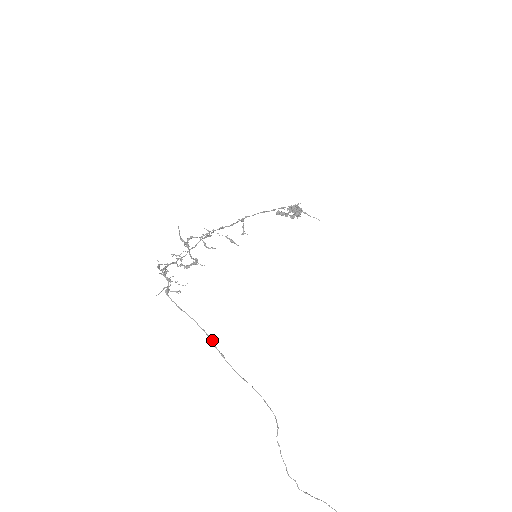
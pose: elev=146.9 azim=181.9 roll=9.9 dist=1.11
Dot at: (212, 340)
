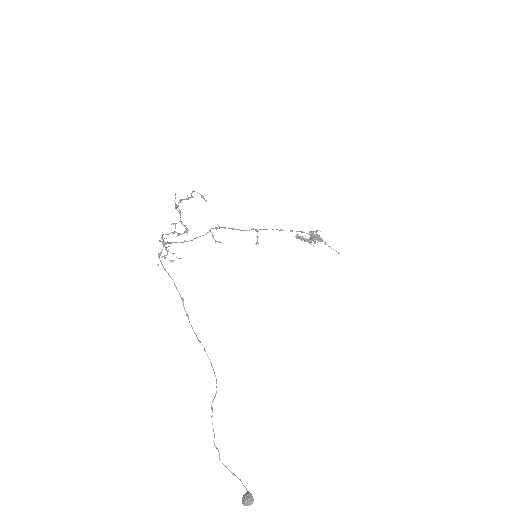
Dot at: (183, 301)
